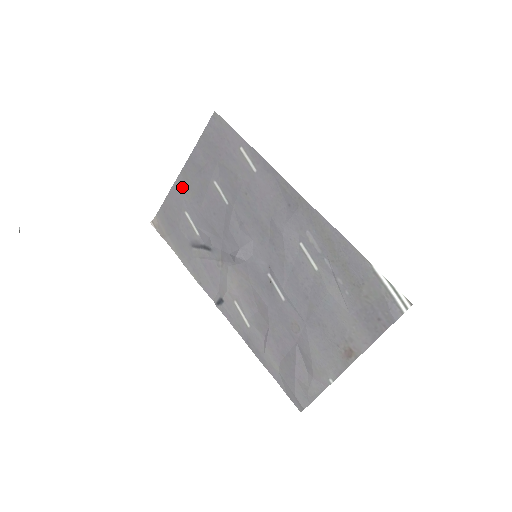
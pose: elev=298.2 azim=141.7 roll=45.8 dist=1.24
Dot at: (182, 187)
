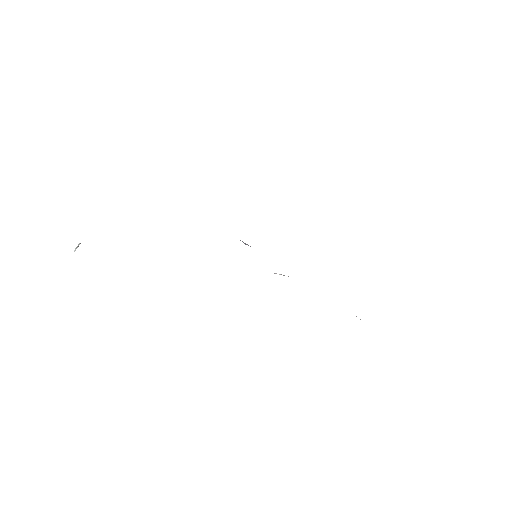
Dot at: occluded
